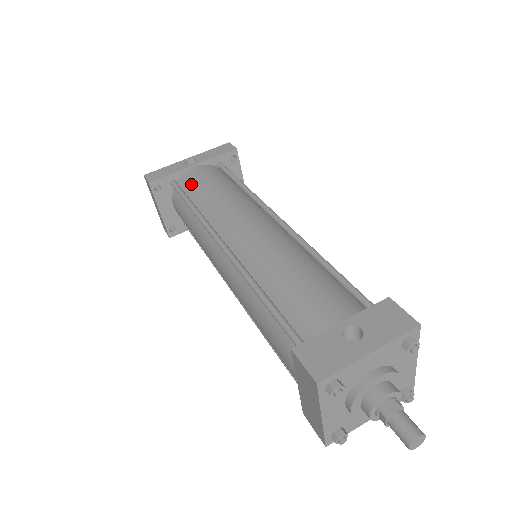
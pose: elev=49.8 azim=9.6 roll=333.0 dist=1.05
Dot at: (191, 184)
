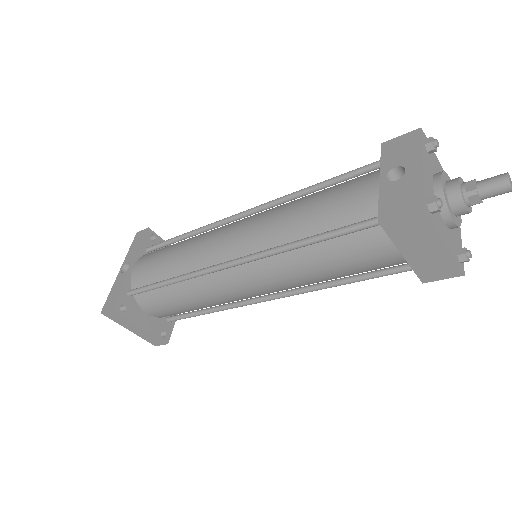
Dot at: (147, 275)
